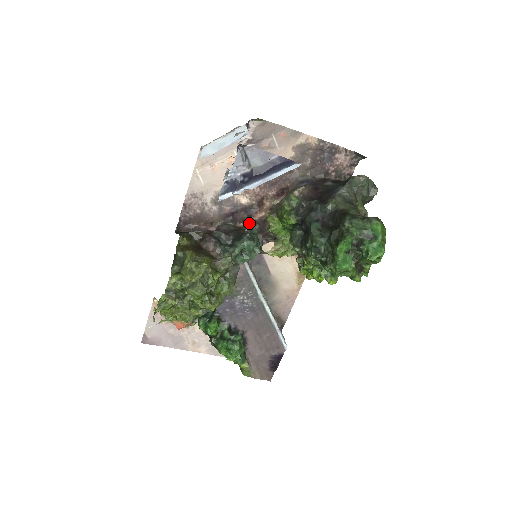
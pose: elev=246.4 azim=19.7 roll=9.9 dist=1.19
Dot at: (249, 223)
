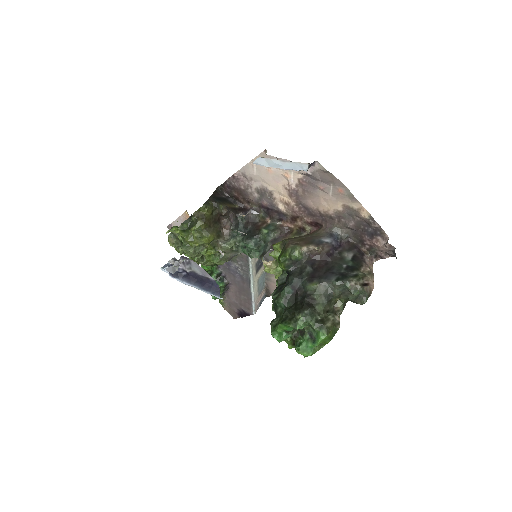
Dot at: (276, 224)
